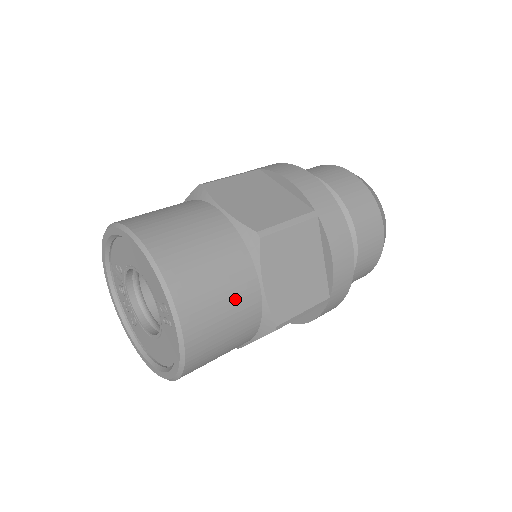
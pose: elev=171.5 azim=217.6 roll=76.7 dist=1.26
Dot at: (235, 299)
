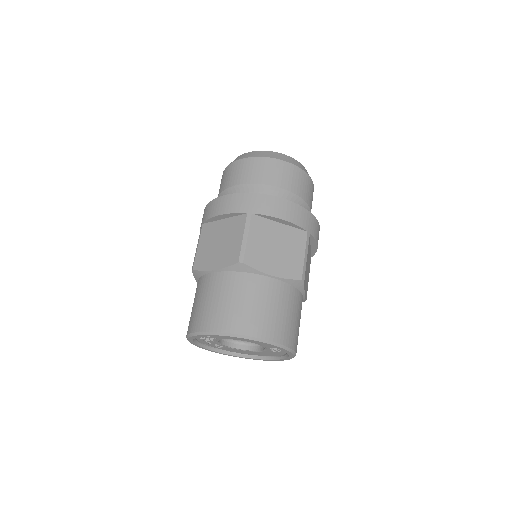
Dot at: occluded
